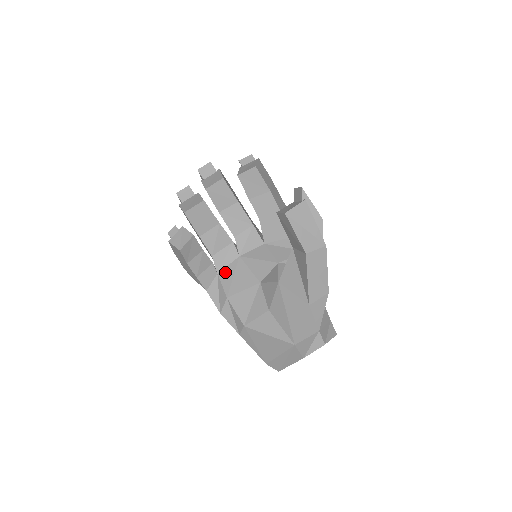
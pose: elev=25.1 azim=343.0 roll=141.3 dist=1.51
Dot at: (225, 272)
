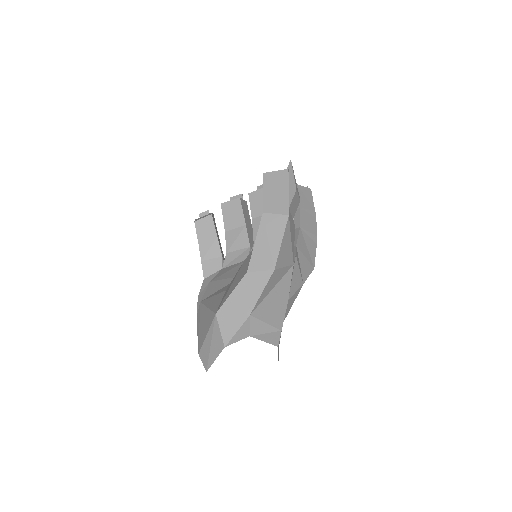
Dot at: (227, 268)
